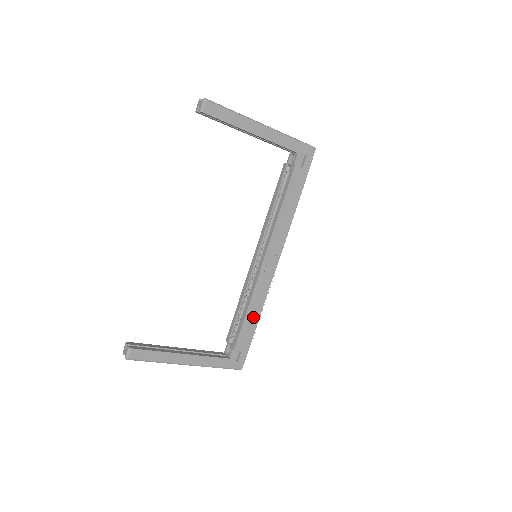
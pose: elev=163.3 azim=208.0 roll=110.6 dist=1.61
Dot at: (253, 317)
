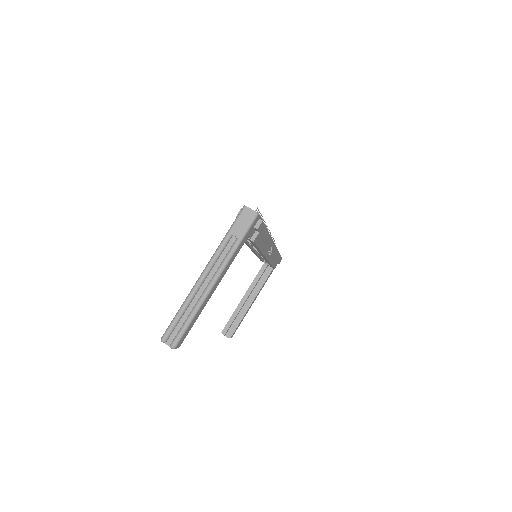
Dot at: (276, 258)
